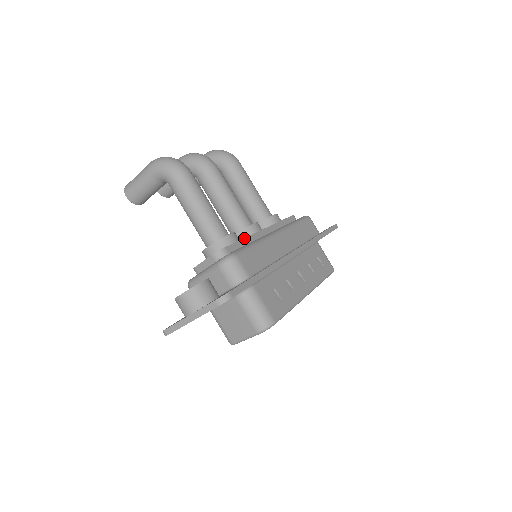
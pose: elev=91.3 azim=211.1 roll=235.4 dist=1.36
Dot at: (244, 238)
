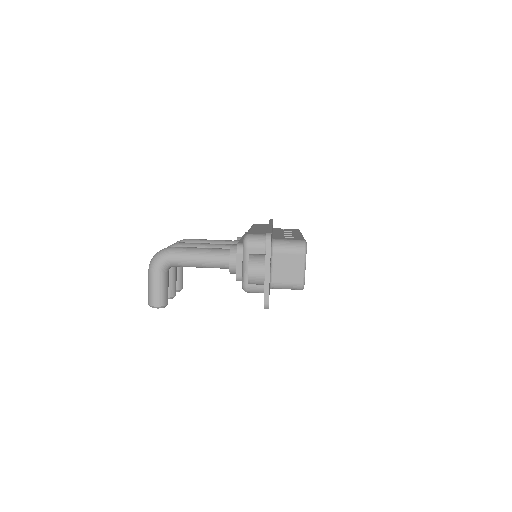
Dot at: (240, 240)
